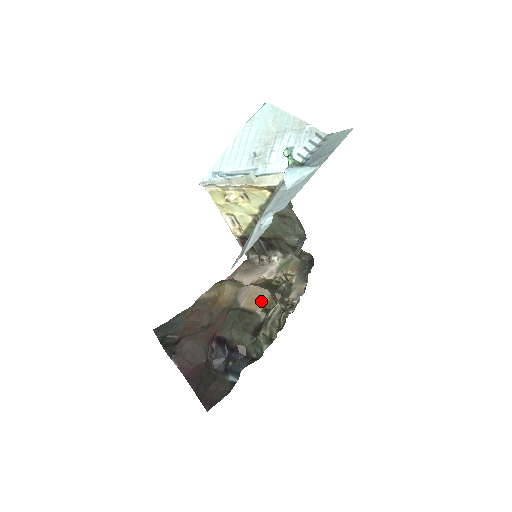
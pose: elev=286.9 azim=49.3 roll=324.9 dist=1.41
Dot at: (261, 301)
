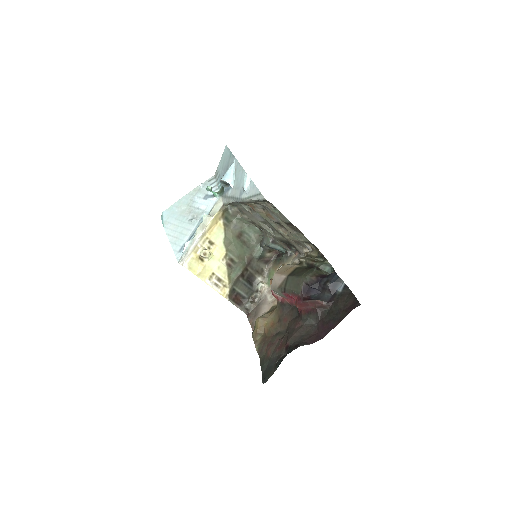
Dot at: (290, 267)
